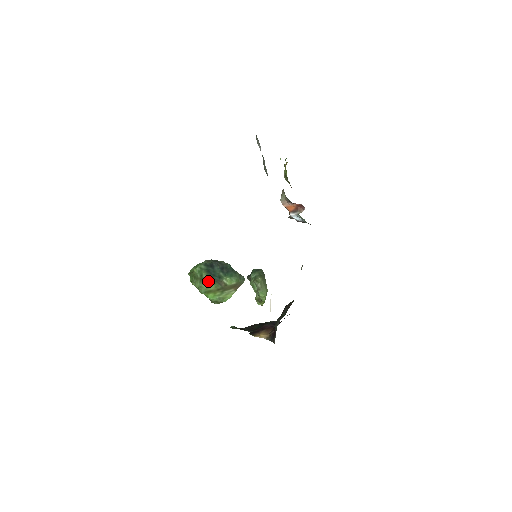
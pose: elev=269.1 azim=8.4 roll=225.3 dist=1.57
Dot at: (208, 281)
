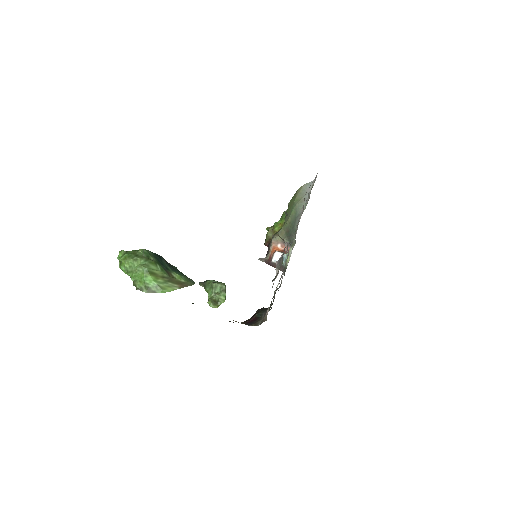
Dot at: (156, 264)
